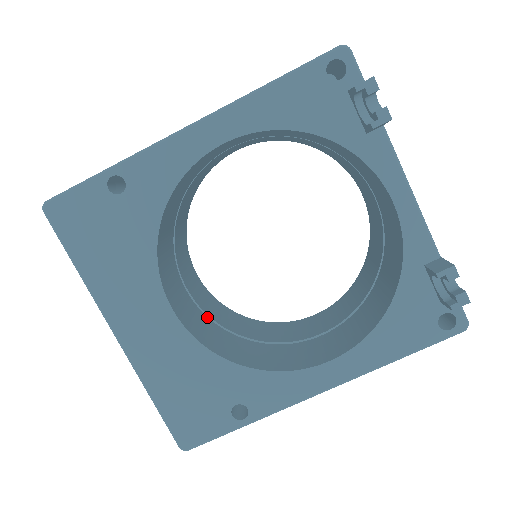
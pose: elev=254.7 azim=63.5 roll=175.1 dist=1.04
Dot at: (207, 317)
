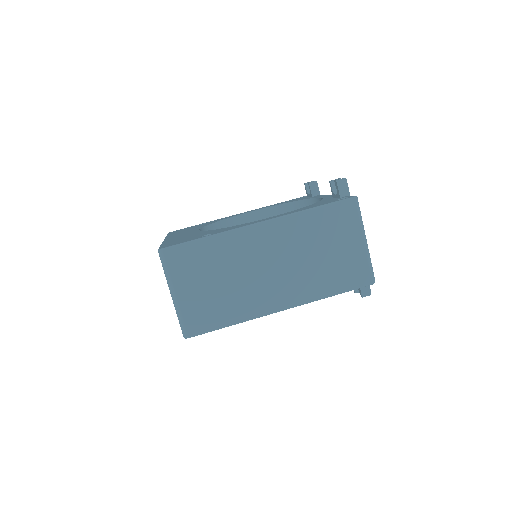
Dot at: occluded
